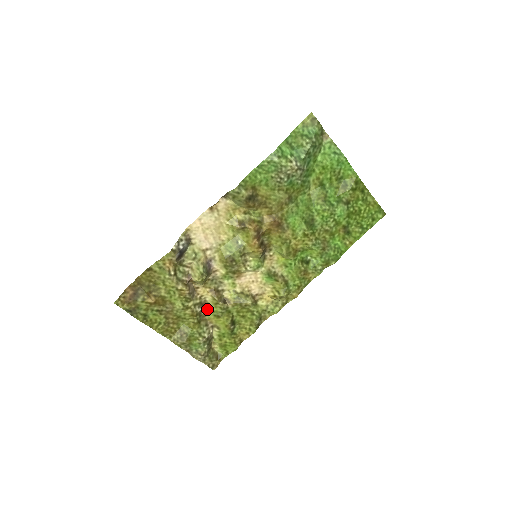
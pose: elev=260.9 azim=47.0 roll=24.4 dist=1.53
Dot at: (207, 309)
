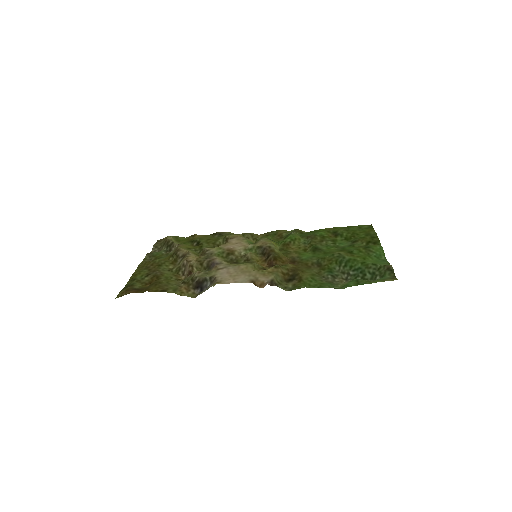
Dot at: (184, 250)
